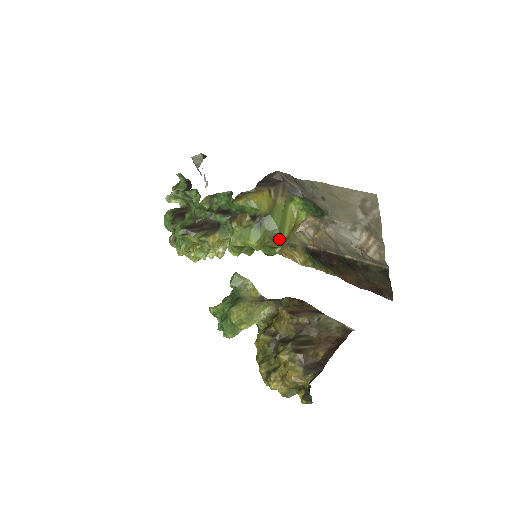
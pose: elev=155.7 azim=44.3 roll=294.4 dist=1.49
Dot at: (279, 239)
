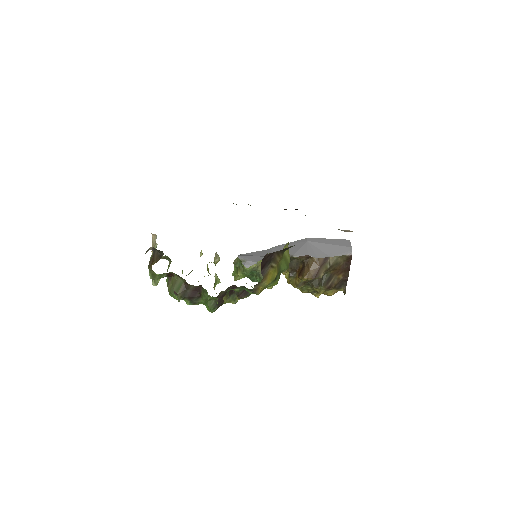
Dot at: (288, 266)
